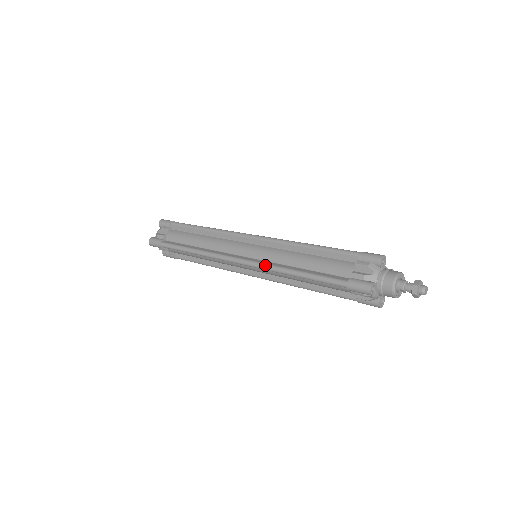
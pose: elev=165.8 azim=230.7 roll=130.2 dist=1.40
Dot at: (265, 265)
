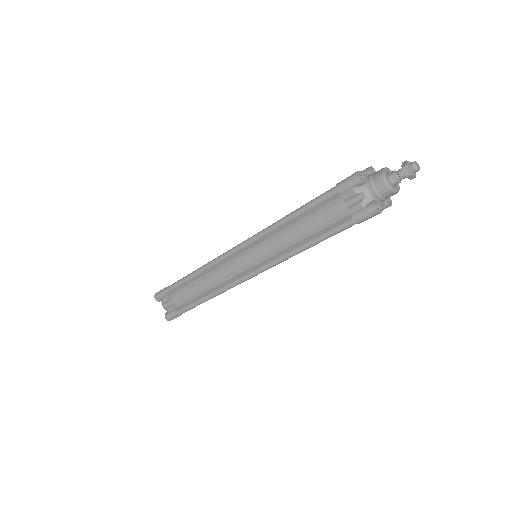
Dot at: (260, 231)
